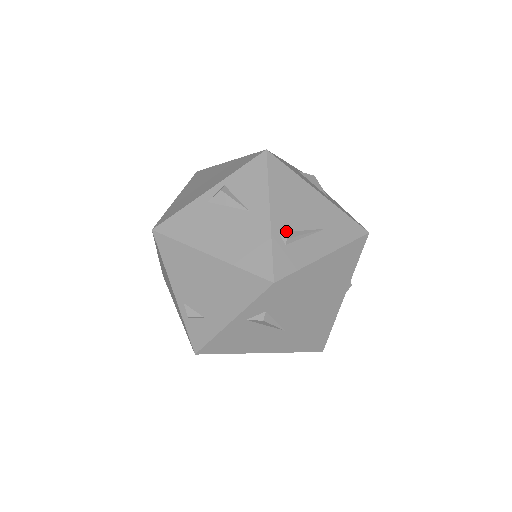
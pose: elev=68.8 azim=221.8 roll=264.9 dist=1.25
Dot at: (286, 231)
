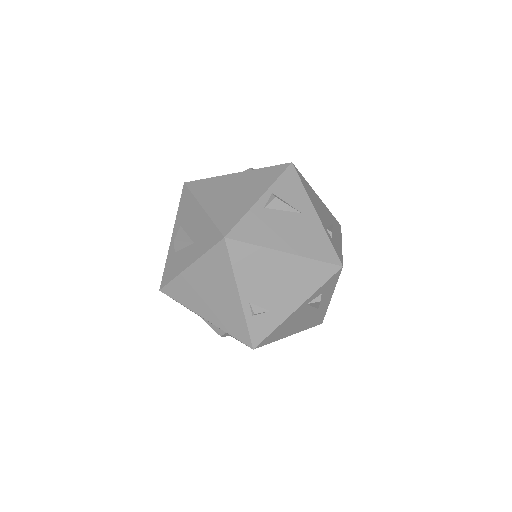
Dot at: (327, 227)
